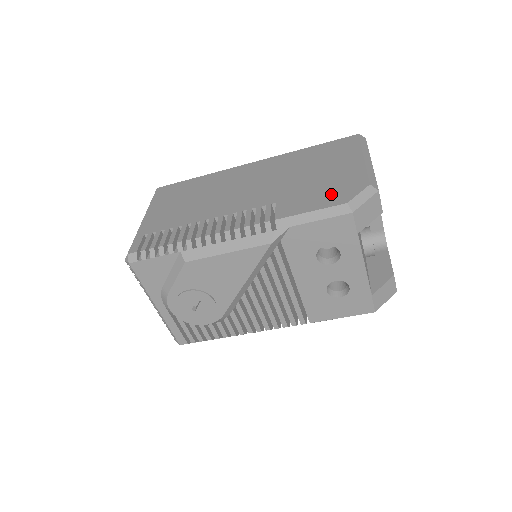
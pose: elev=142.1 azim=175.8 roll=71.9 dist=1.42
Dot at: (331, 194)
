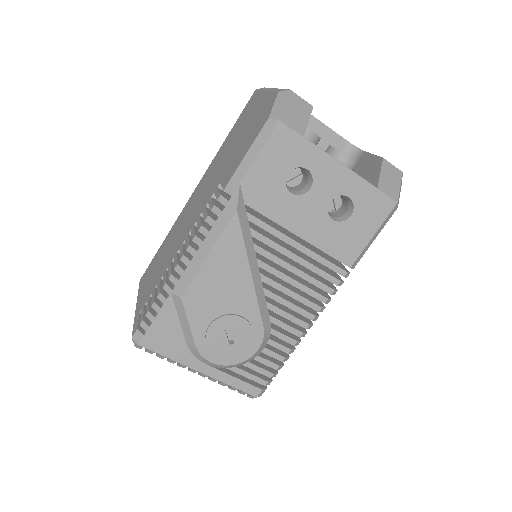
Dot at: (254, 130)
